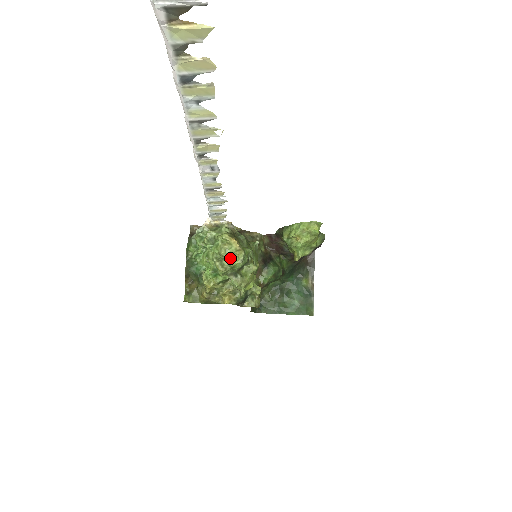
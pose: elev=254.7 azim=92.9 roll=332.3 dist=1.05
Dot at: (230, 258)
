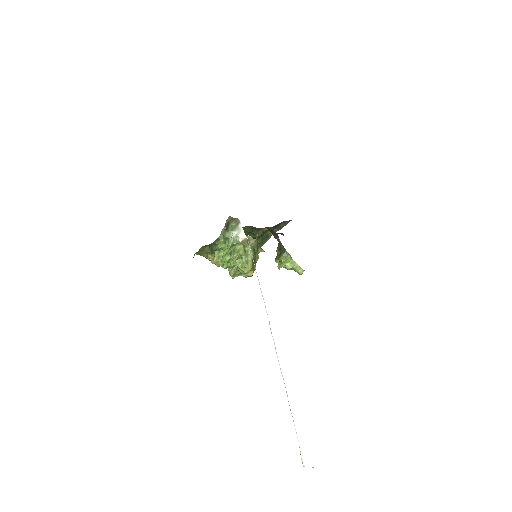
Dot at: occluded
